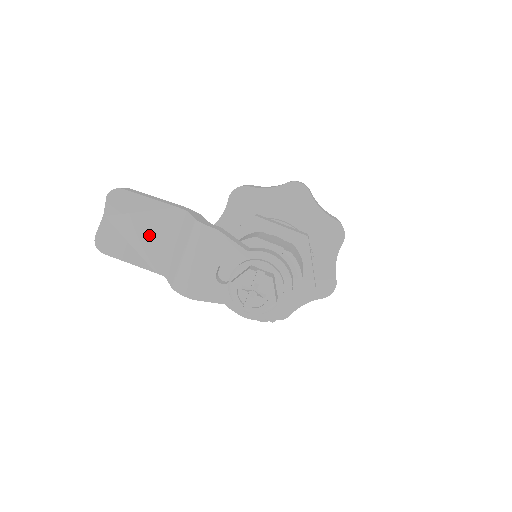
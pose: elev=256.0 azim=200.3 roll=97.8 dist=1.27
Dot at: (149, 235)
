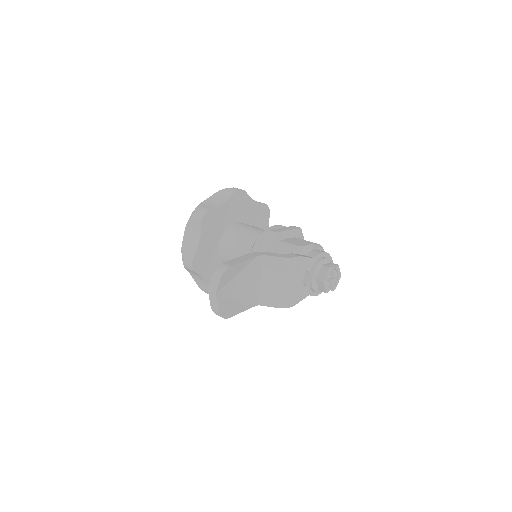
Dot at: (245, 286)
